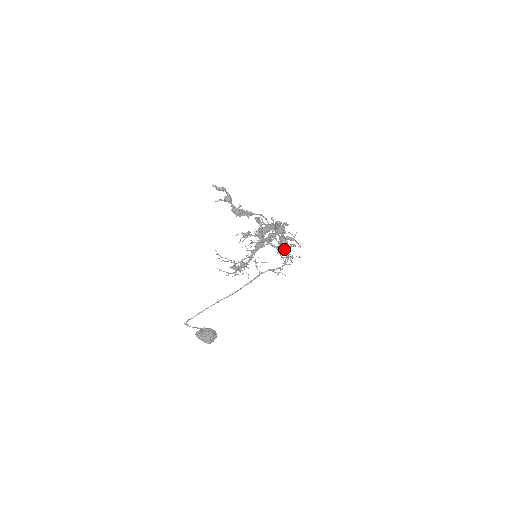
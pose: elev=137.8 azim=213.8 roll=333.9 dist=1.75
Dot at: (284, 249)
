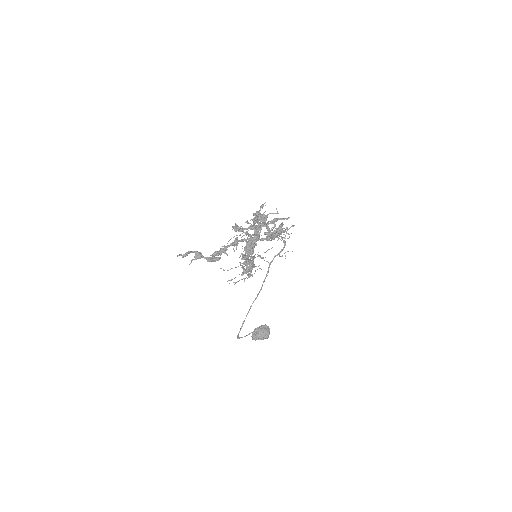
Dot at: (275, 234)
